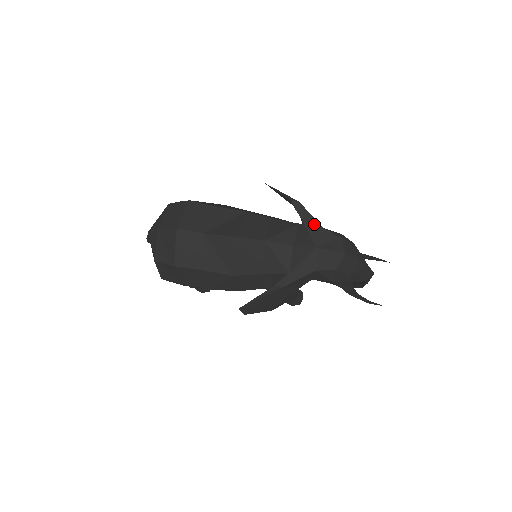
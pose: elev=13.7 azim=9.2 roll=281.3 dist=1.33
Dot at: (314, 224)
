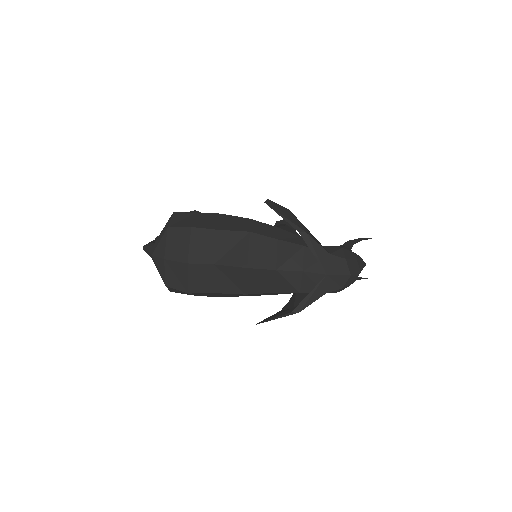
Dot at: (322, 252)
